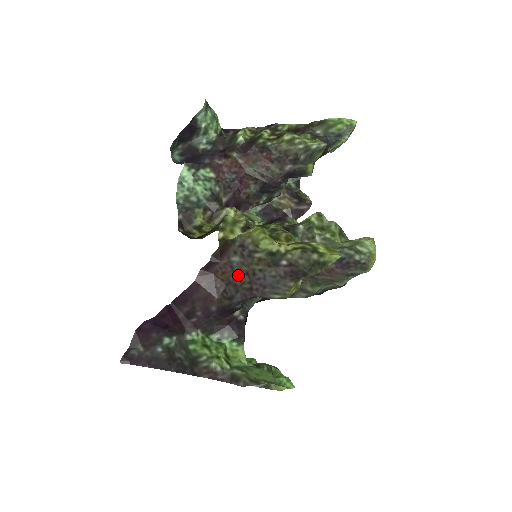
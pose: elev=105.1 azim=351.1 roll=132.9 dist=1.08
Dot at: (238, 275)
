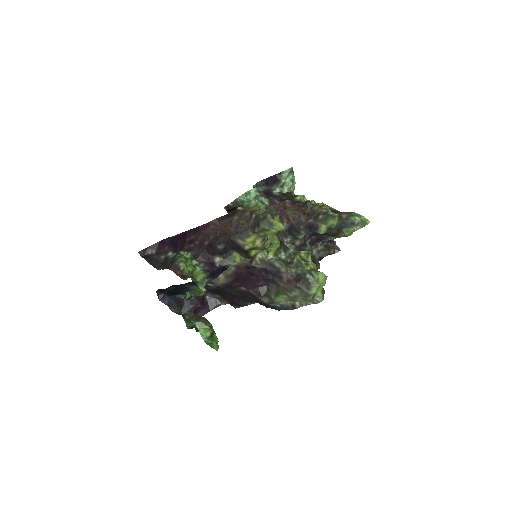
Dot at: (231, 228)
